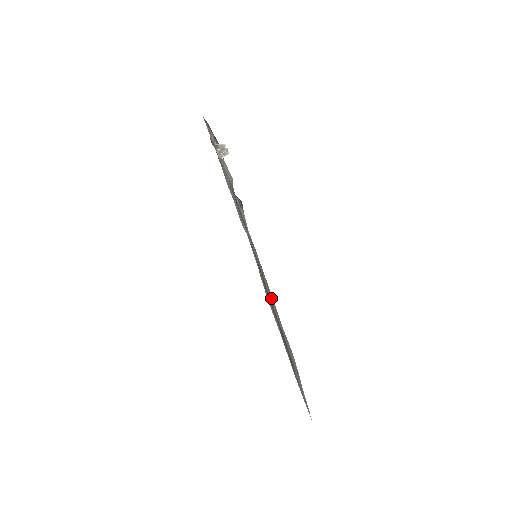
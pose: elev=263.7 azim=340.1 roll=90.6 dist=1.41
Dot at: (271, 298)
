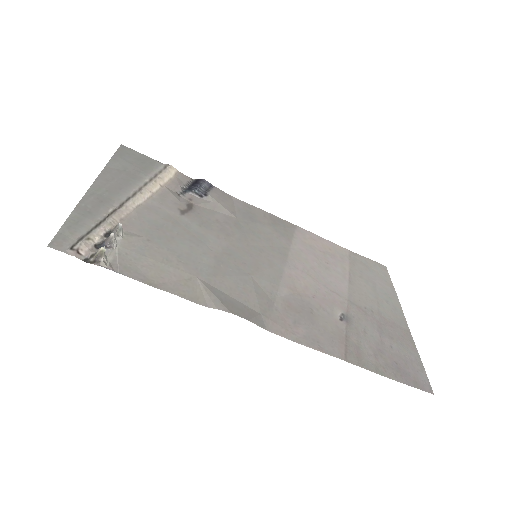
Dot at: (310, 258)
